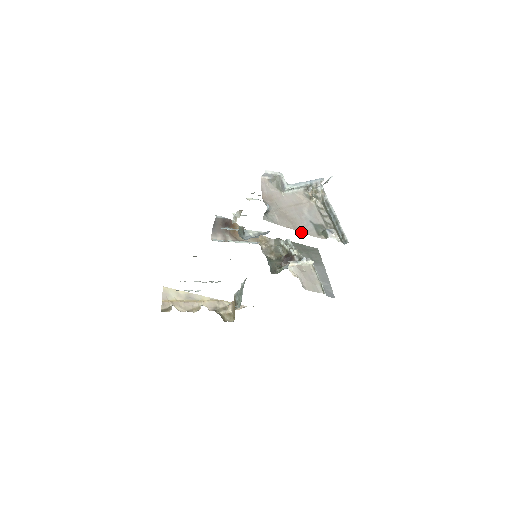
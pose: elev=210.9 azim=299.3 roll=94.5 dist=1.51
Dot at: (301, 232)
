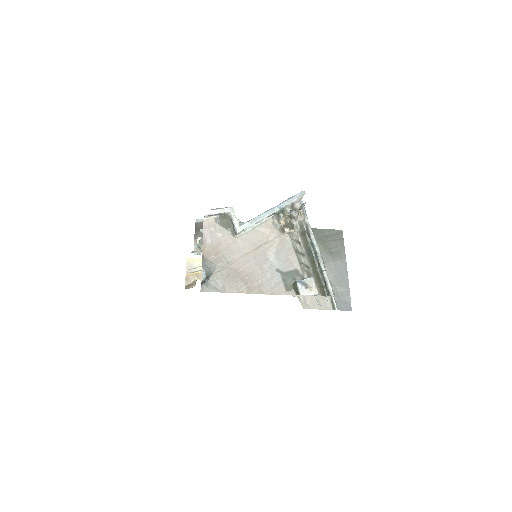
Dot at: (259, 293)
